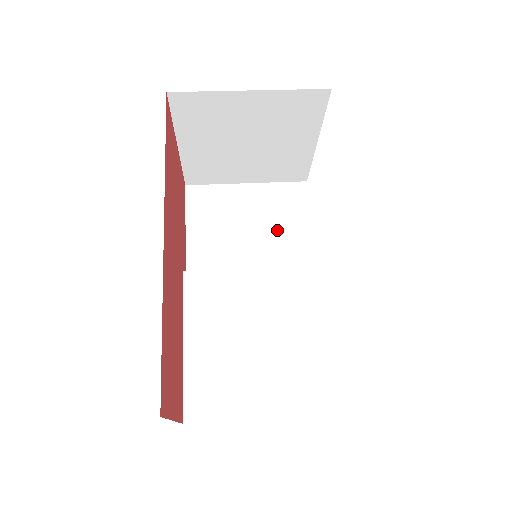
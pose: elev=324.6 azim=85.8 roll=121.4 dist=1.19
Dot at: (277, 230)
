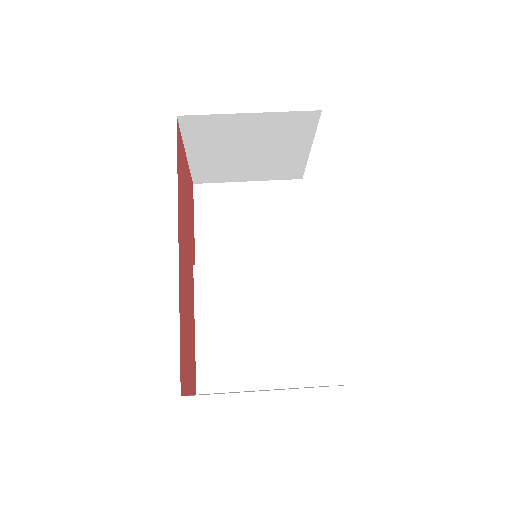
Dot at: (275, 225)
